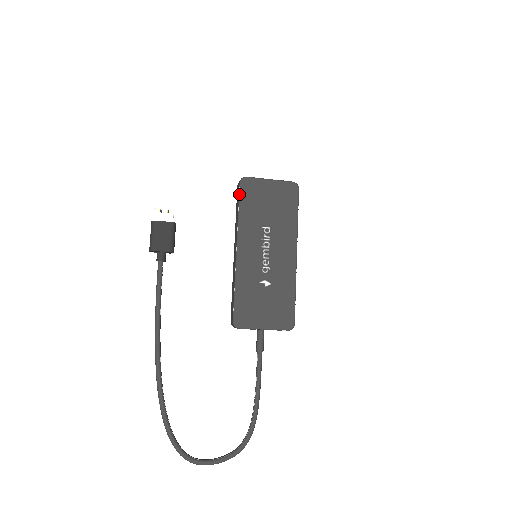
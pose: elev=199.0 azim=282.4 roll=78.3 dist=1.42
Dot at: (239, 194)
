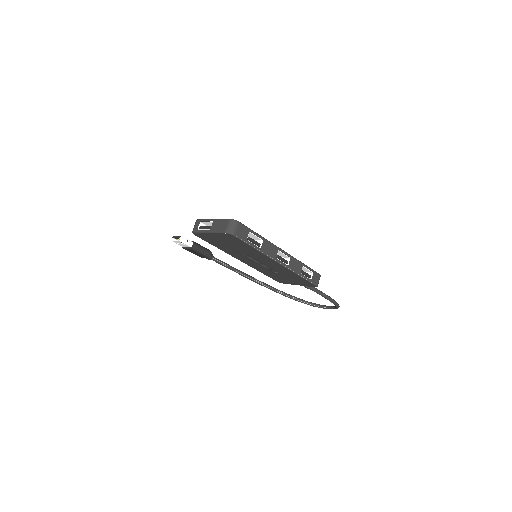
Dot at: occluded
